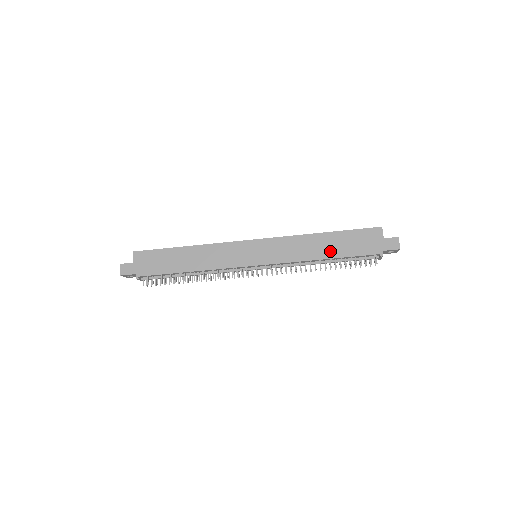
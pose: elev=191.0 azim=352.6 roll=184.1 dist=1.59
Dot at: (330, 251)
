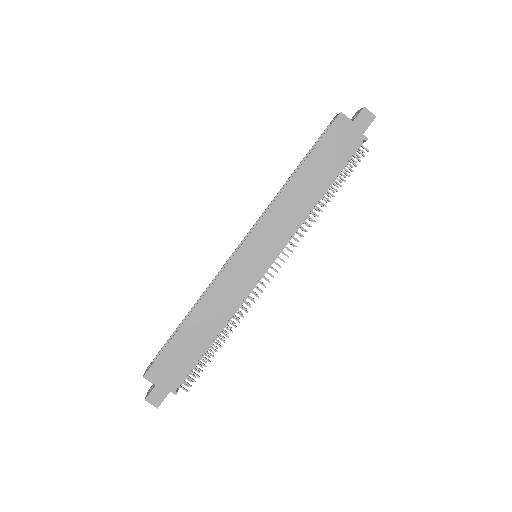
Dot at: (319, 183)
